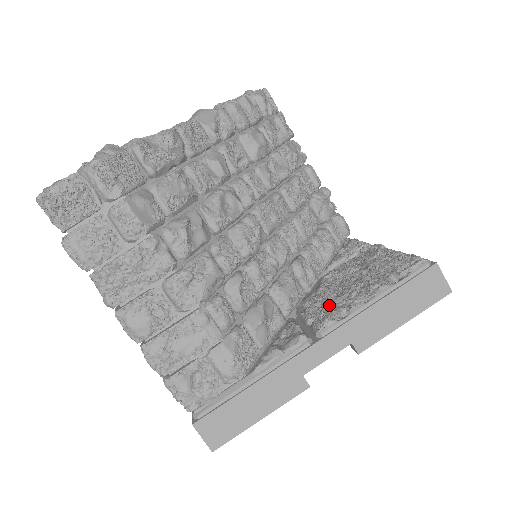
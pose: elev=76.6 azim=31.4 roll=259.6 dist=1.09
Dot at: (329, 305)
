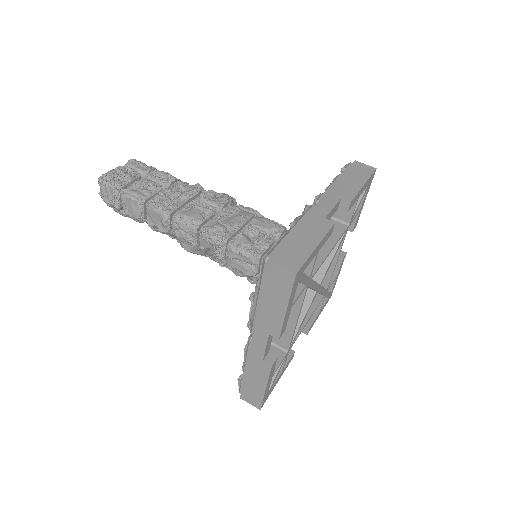
Dot at: occluded
